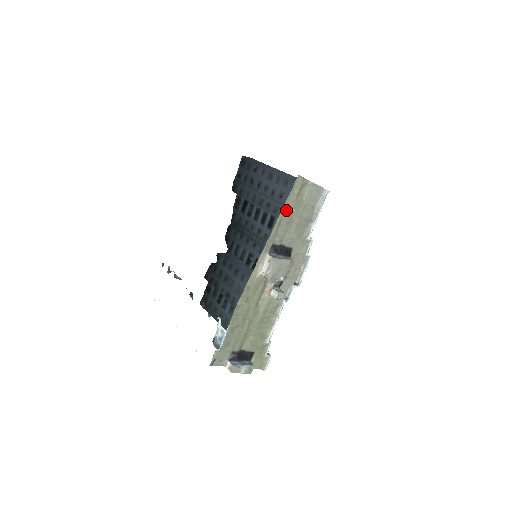
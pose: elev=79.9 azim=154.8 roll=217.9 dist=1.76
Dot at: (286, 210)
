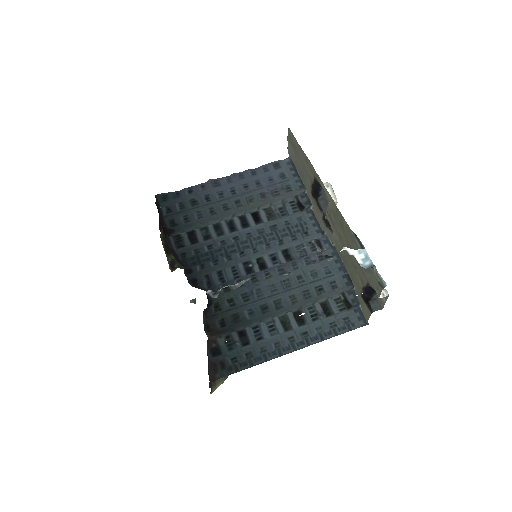
Dot at: (301, 152)
